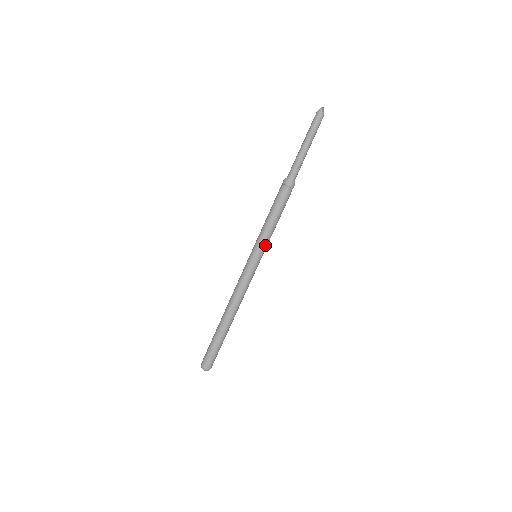
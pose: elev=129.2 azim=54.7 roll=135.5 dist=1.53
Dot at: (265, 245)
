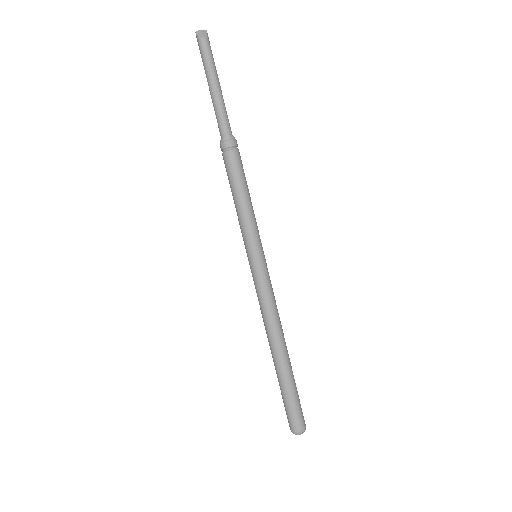
Dot at: (249, 237)
